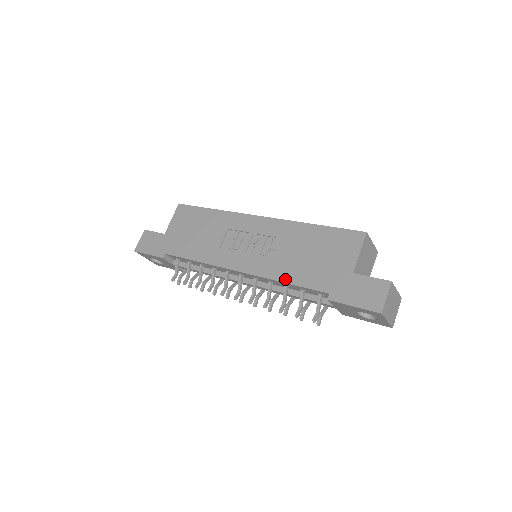
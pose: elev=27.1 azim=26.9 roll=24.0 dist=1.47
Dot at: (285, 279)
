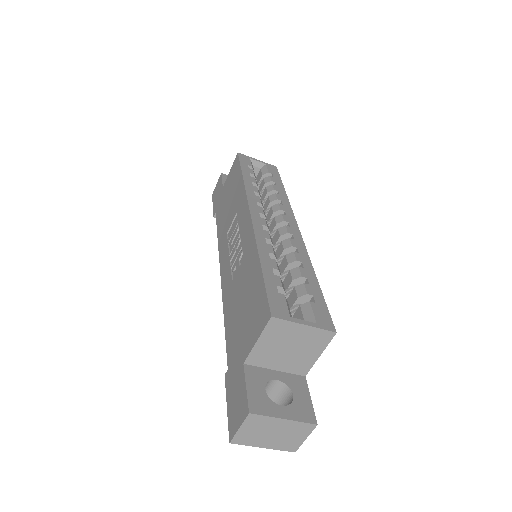
Dot at: (225, 316)
